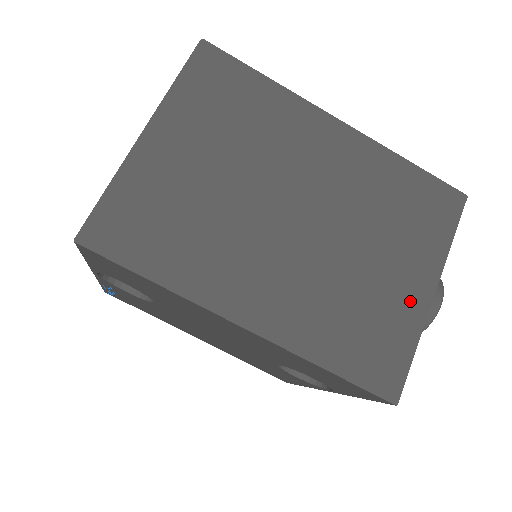
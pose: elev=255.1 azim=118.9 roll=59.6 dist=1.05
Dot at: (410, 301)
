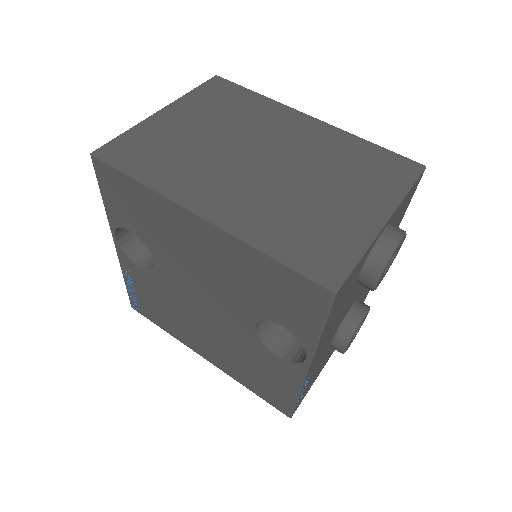
Dot at: (360, 223)
